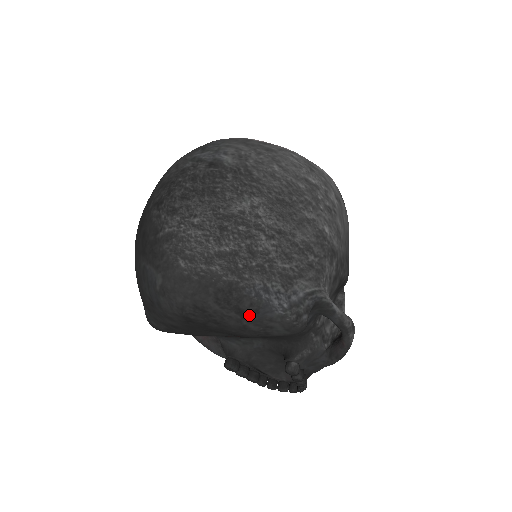
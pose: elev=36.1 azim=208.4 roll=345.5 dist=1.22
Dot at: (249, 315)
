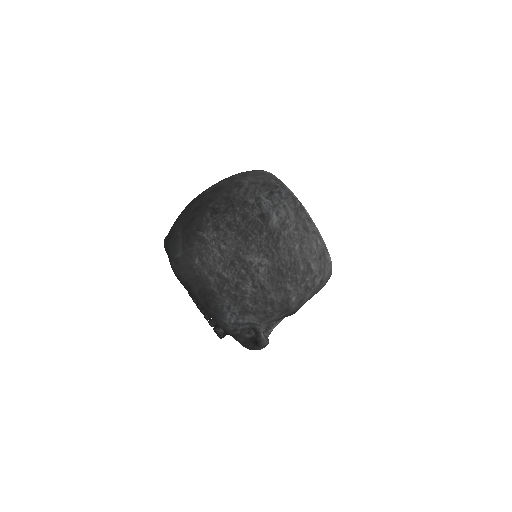
Dot at: (210, 309)
